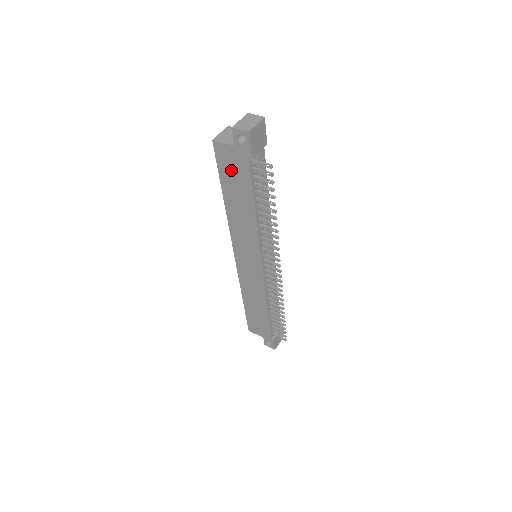
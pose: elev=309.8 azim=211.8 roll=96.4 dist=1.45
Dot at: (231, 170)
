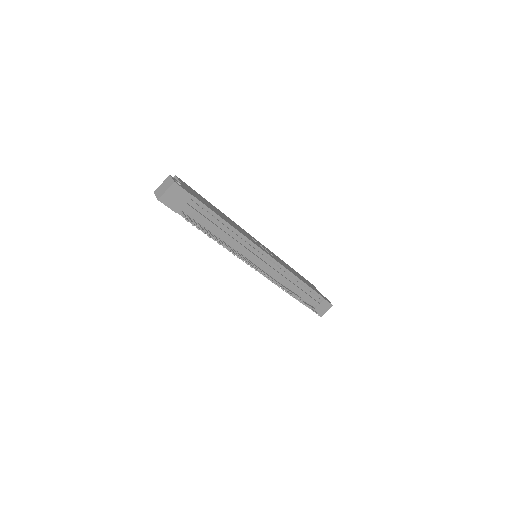
Dot at: occluded
